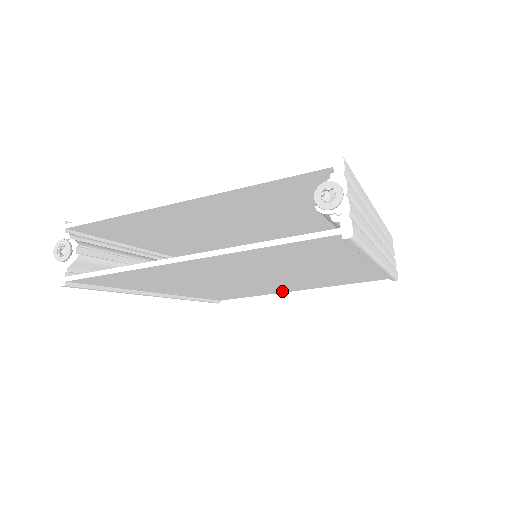
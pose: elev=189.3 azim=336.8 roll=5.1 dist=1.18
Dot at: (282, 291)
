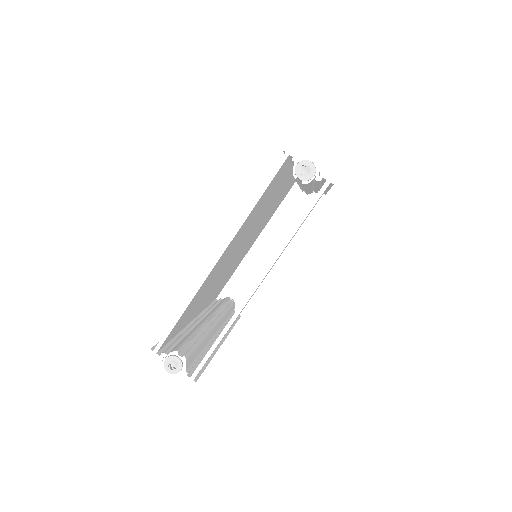
Dot at: occluded
